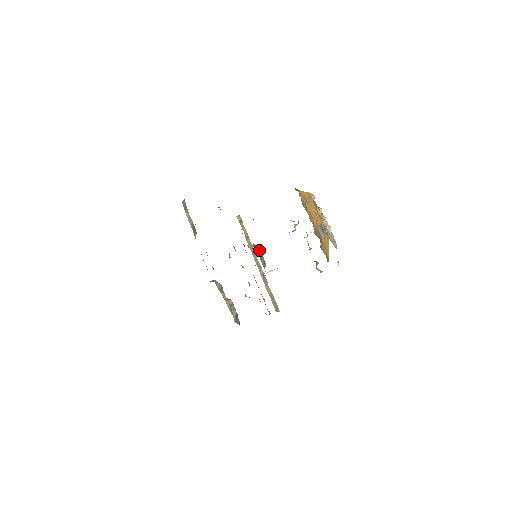
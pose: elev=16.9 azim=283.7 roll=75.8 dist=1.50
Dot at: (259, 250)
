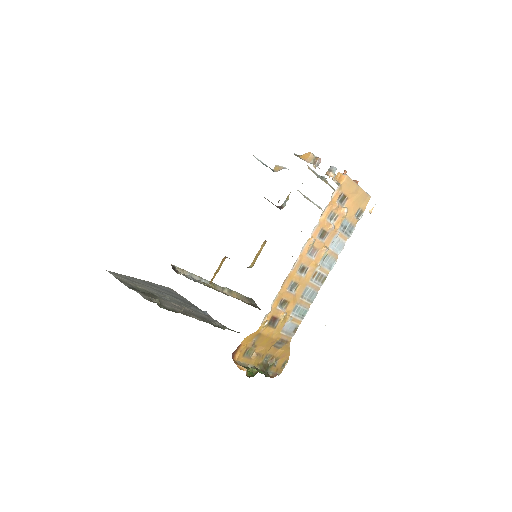
Dot at: occluded
